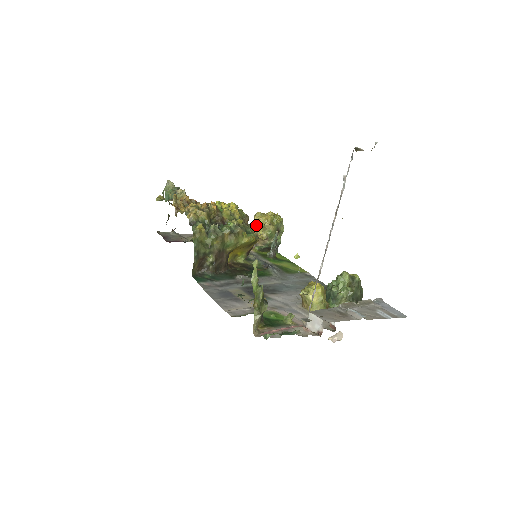
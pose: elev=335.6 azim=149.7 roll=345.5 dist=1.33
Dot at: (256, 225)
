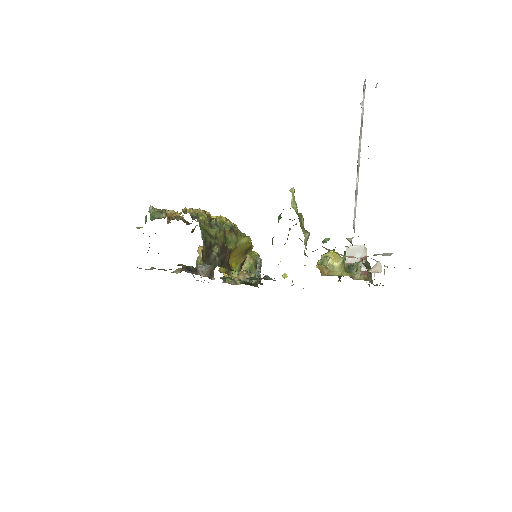
Dot at: occluded
